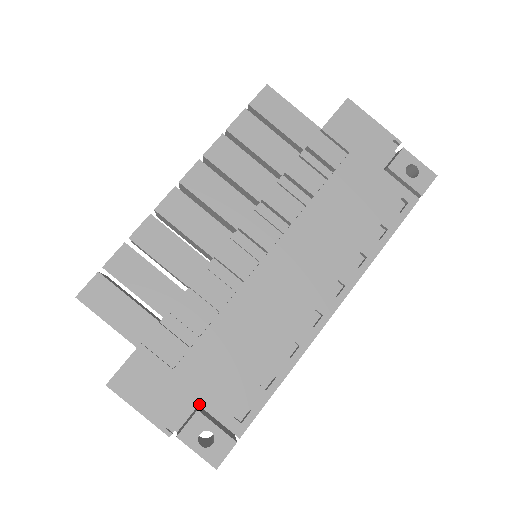
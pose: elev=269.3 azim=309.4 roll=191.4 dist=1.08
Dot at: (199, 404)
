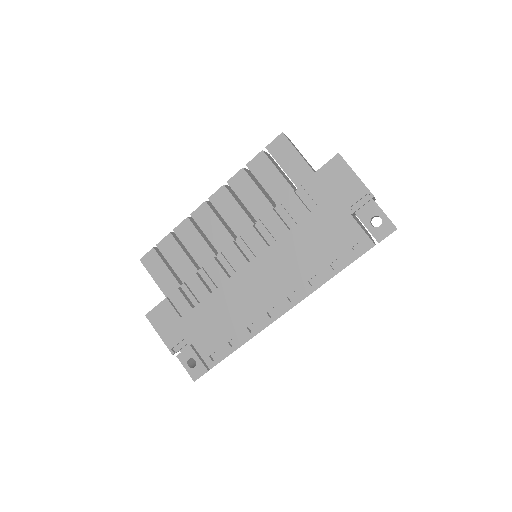
Dot at: (191, 342)
